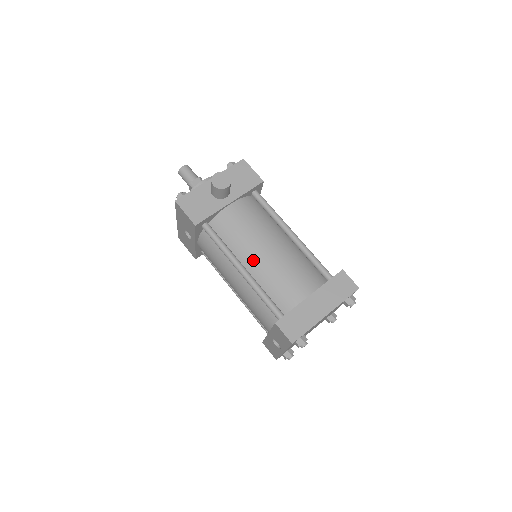
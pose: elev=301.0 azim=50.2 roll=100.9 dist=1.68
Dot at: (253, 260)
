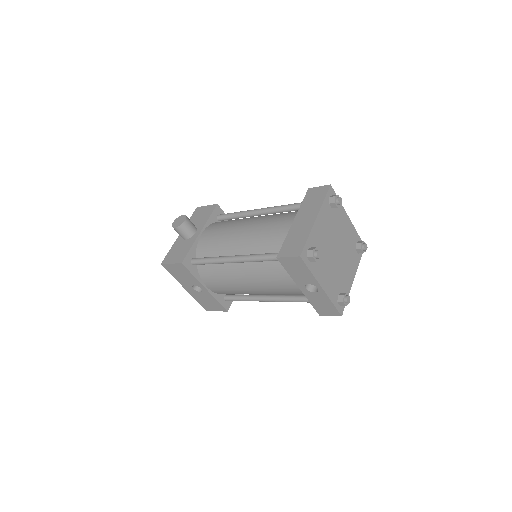
Dot at: (238, 245)
